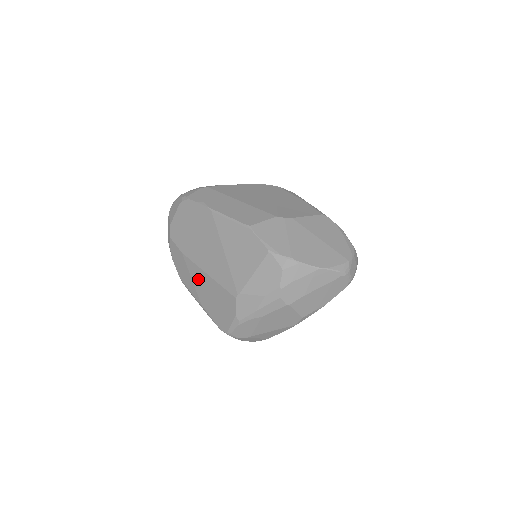
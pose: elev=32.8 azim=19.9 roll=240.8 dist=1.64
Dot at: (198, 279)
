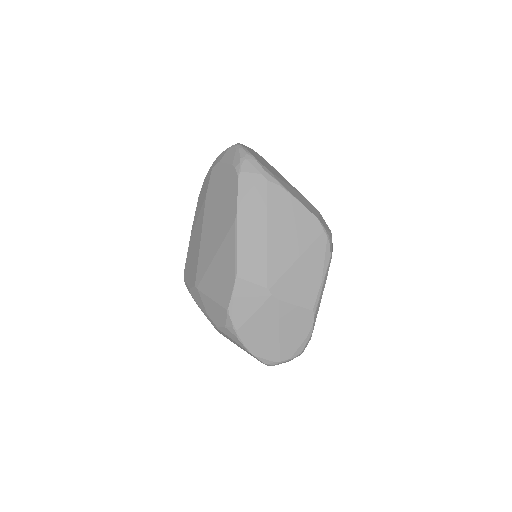
Dot at: (198, 228)
